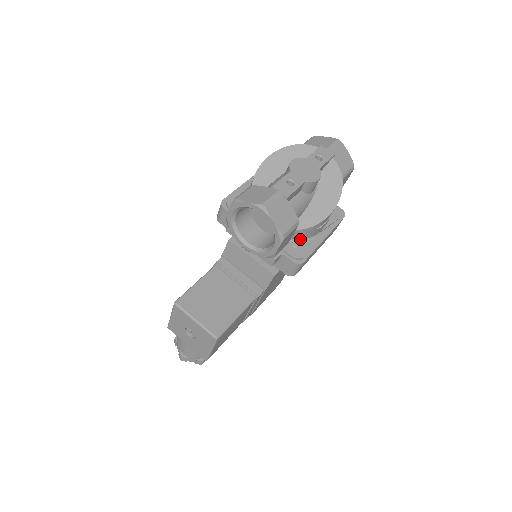
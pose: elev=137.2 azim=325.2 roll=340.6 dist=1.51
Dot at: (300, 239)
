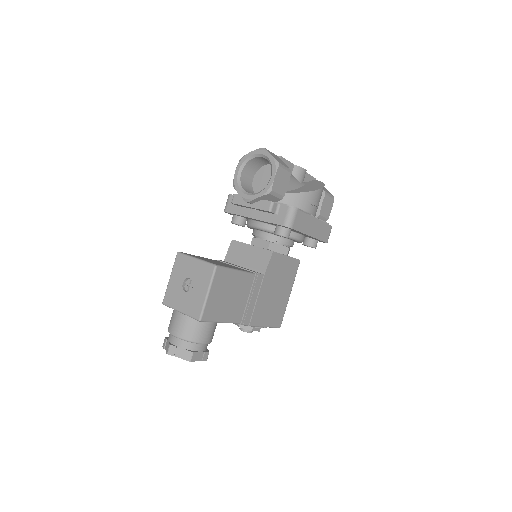
Dot at: occluded
